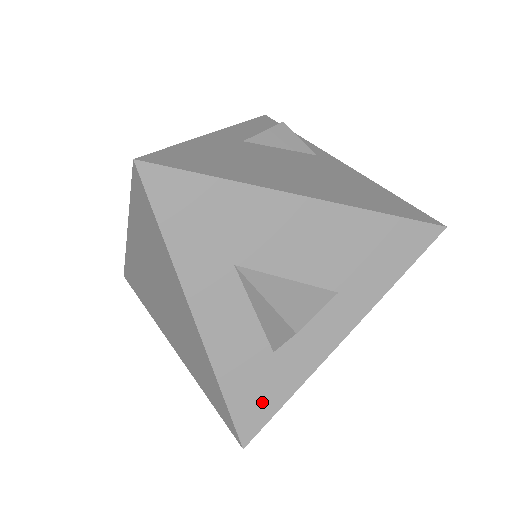
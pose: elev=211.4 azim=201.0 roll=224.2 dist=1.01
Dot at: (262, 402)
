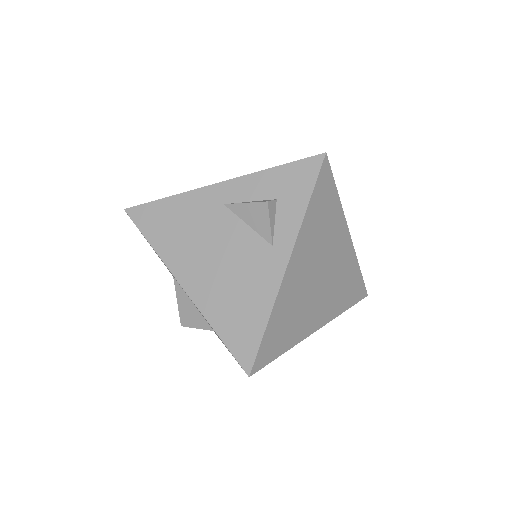
Dot at: occluded
